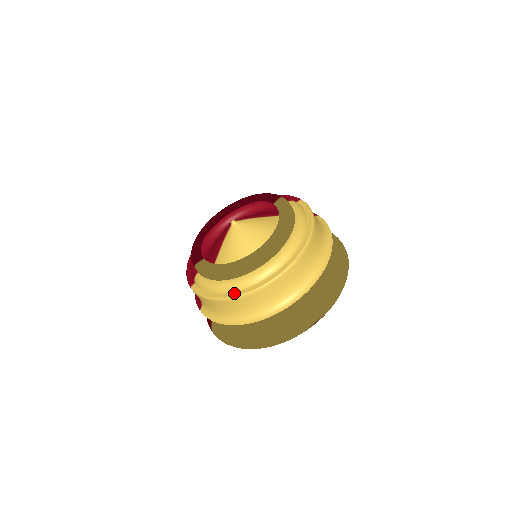
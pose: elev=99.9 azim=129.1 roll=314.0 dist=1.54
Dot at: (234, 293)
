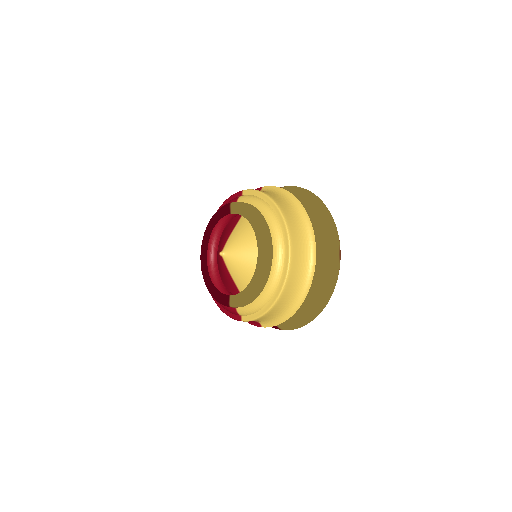
Dot at: (275, 295)
